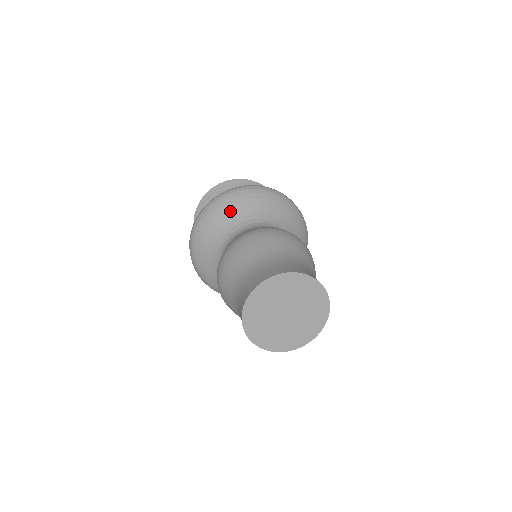
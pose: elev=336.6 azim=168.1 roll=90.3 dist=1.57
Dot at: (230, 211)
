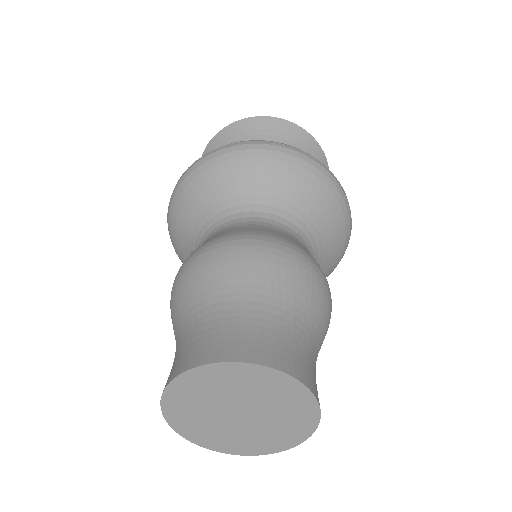
Dot at: (235, 179)
